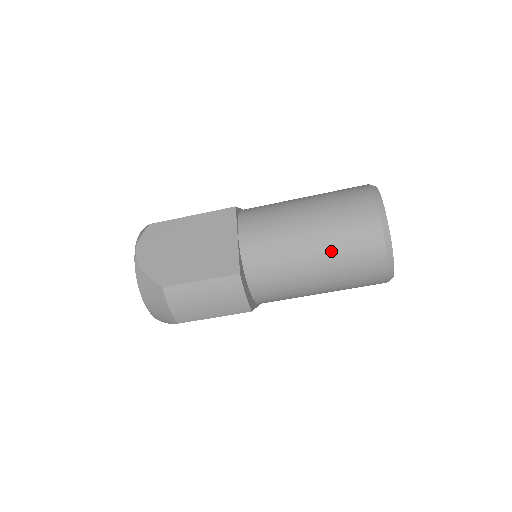
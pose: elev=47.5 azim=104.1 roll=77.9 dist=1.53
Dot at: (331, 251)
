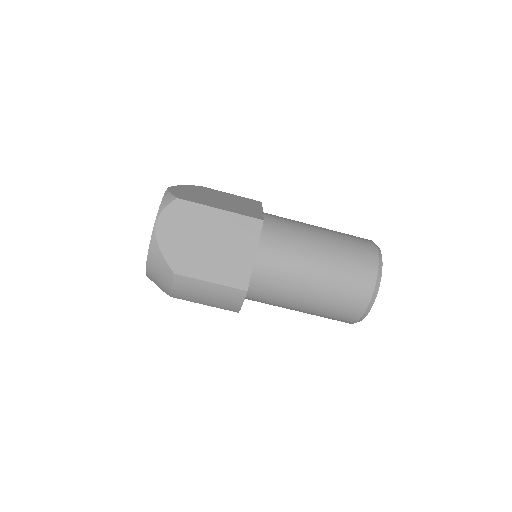
Dot at: (325, 298)
